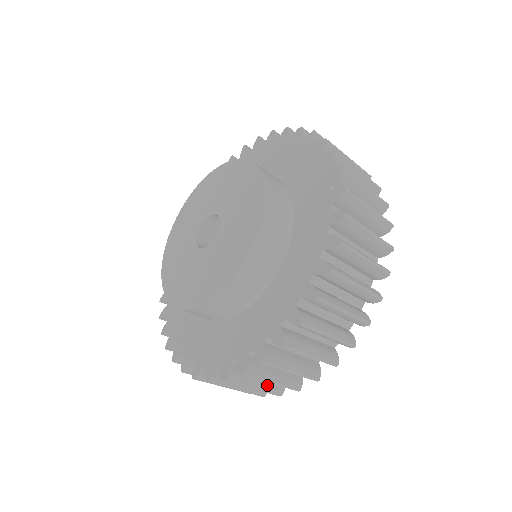
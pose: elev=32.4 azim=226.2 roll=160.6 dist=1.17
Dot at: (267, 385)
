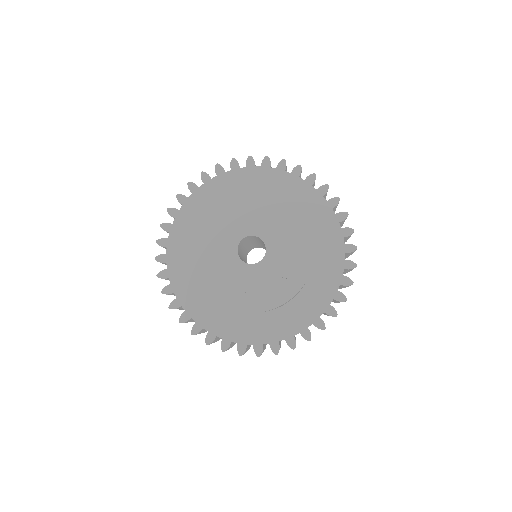
Dot at: occluded
